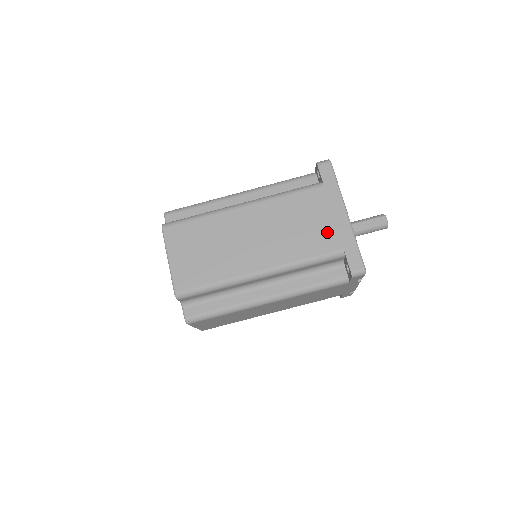
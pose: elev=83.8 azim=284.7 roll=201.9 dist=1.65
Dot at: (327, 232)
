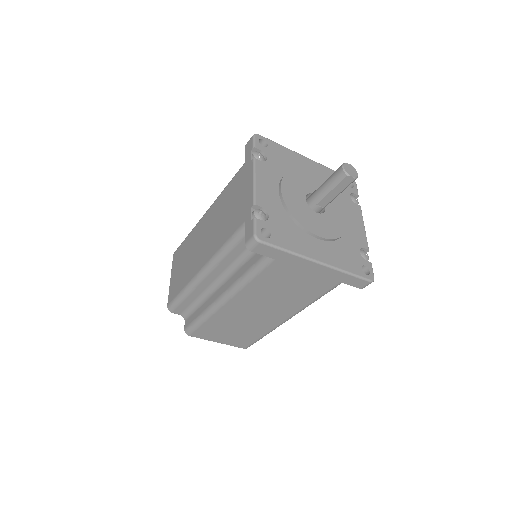
Dot at: (315, 282)
